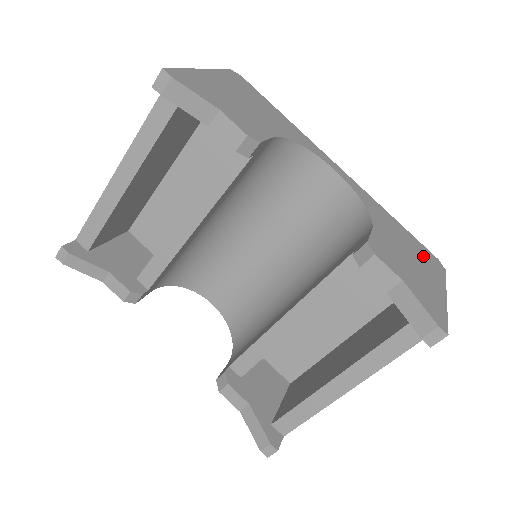
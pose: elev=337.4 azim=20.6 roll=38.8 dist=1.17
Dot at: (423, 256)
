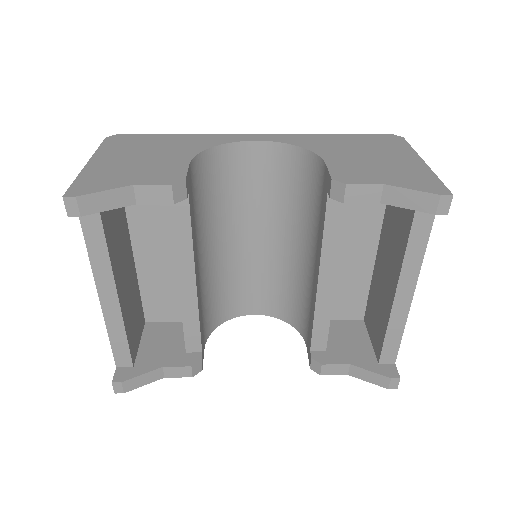
Dot at: (379, 144)
